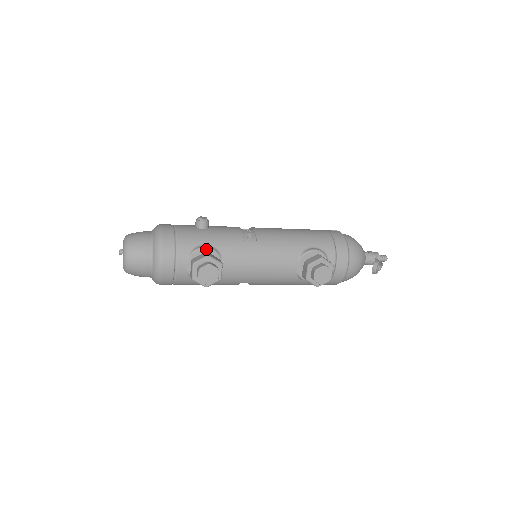
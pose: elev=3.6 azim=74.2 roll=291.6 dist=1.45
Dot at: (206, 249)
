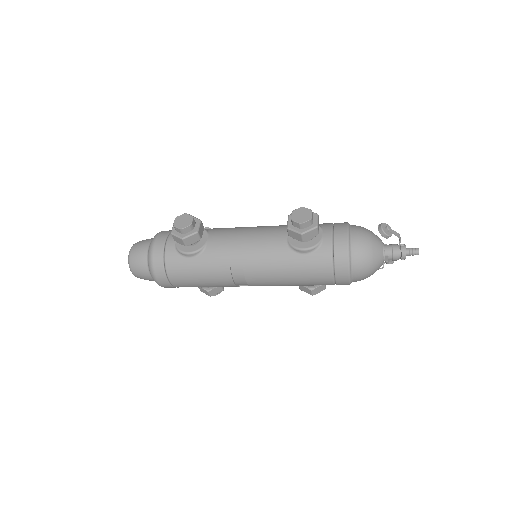
Dot at: occluded
